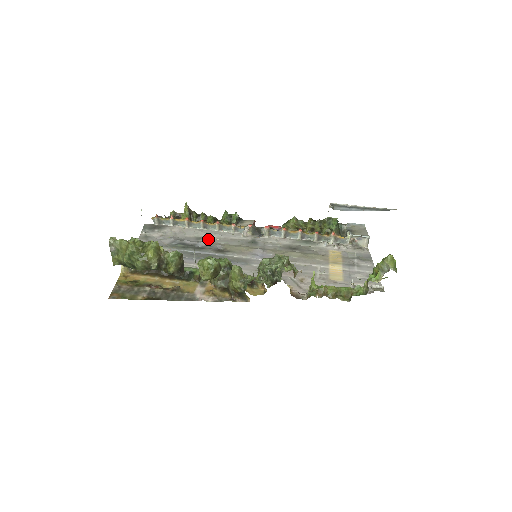
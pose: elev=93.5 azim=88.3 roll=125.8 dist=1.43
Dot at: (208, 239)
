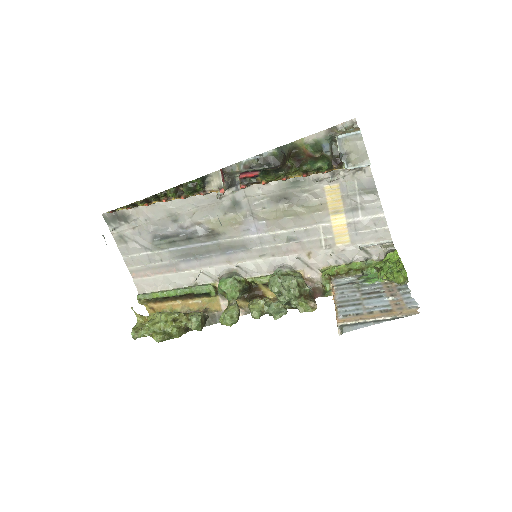
Dot at: (185, 218)
